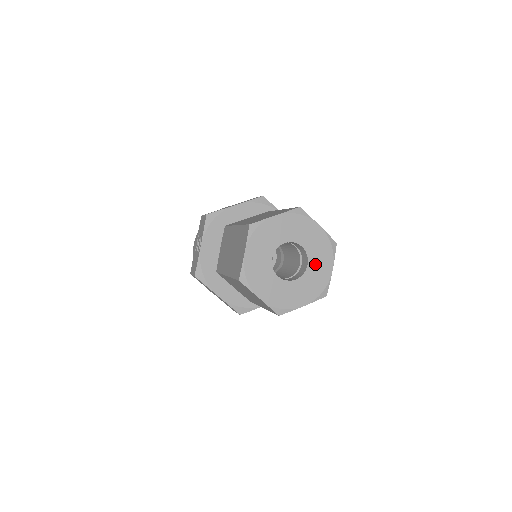
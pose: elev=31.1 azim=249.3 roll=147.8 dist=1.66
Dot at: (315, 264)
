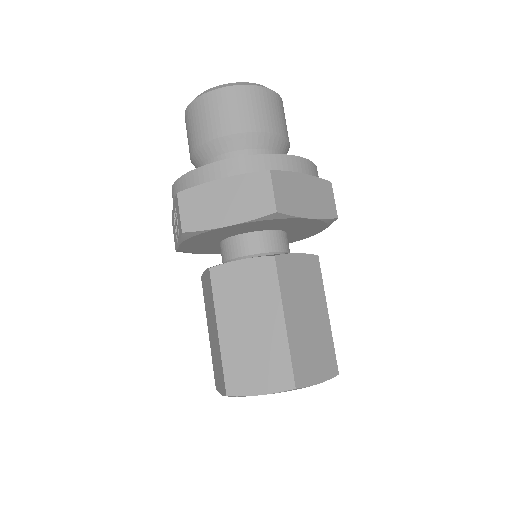
Dot at: occluded
